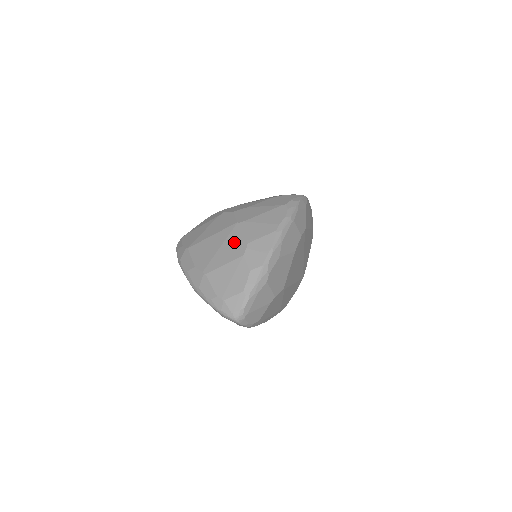
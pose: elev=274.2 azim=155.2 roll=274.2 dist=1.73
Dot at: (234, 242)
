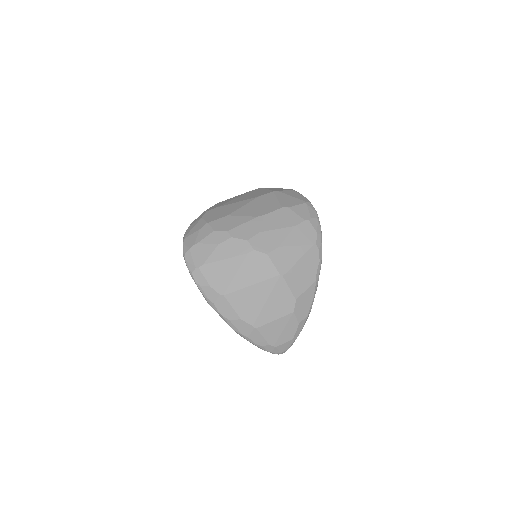
Dot at: (281, 297)
